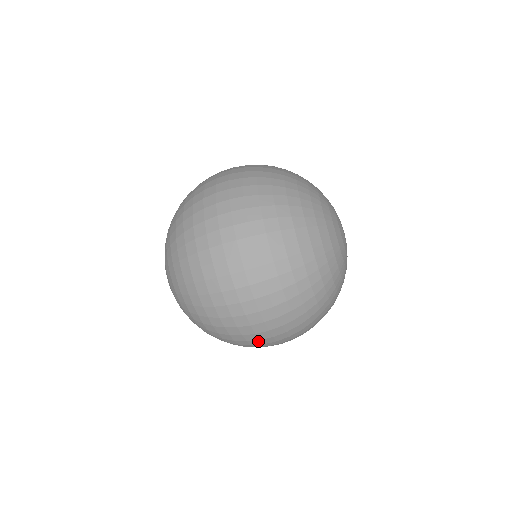
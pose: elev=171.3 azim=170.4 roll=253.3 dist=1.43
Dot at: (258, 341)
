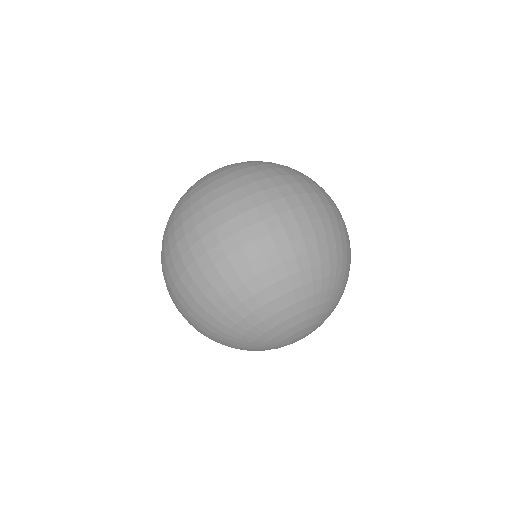
Dot at: occluded
